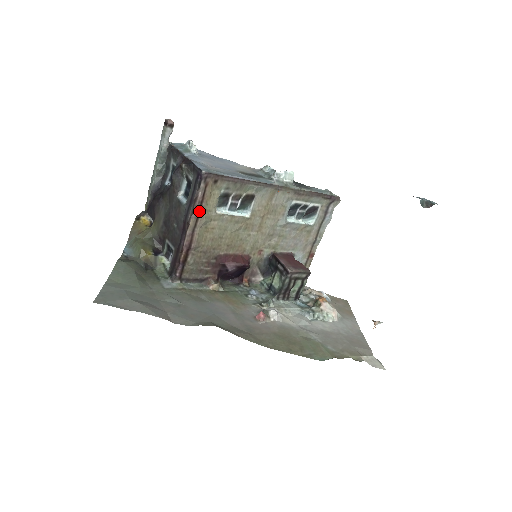
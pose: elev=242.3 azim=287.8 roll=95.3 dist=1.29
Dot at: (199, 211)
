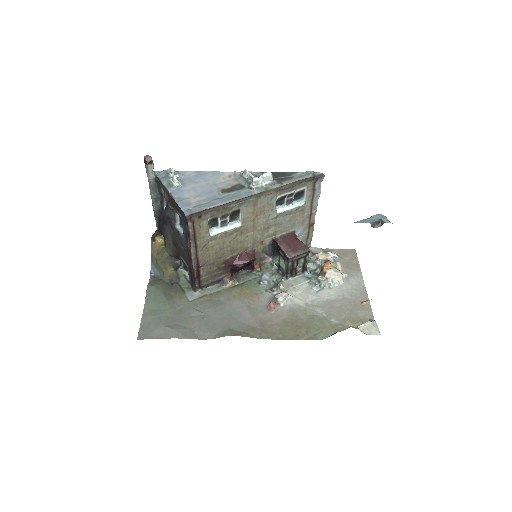
Dot at: (195, 241)
